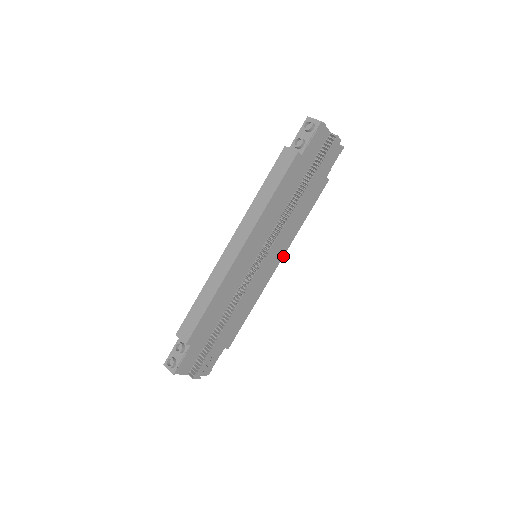
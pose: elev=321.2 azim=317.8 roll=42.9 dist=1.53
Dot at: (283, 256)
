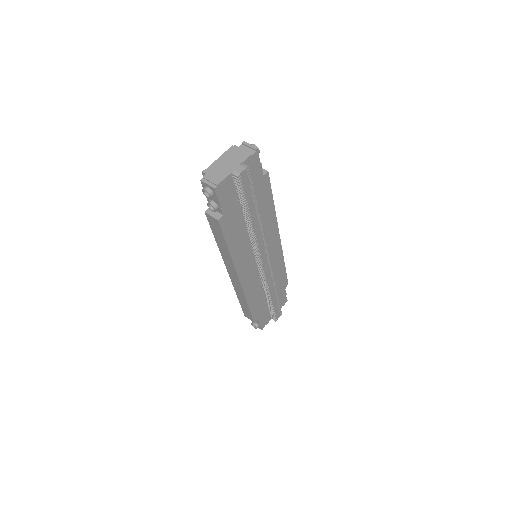
Dot at: (278, 231)
